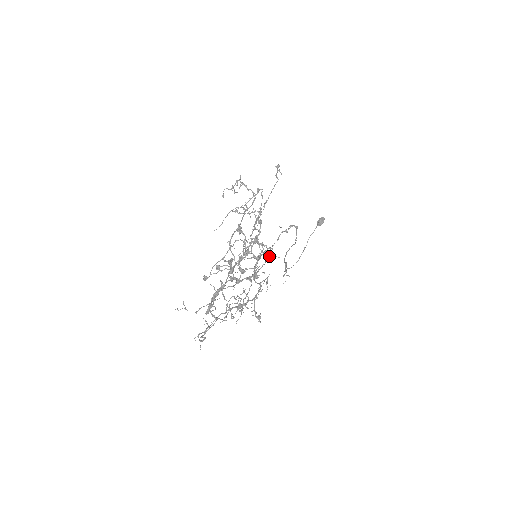
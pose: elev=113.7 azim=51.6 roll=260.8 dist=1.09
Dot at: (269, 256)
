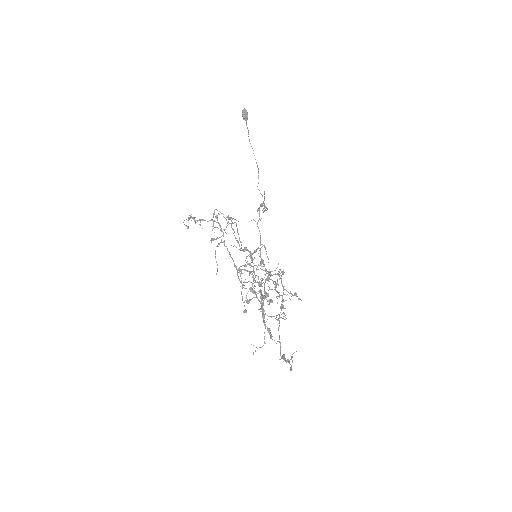
Dot at: occluded
